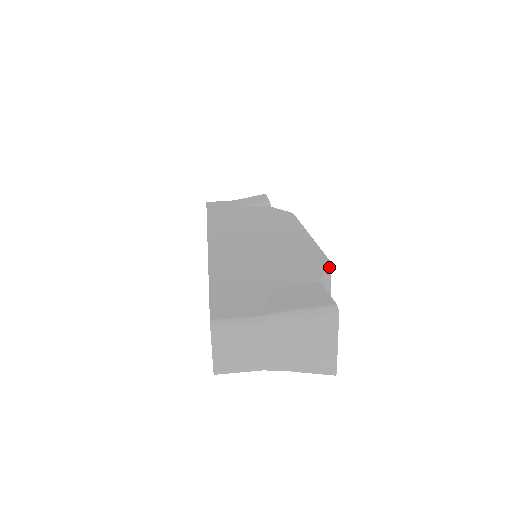
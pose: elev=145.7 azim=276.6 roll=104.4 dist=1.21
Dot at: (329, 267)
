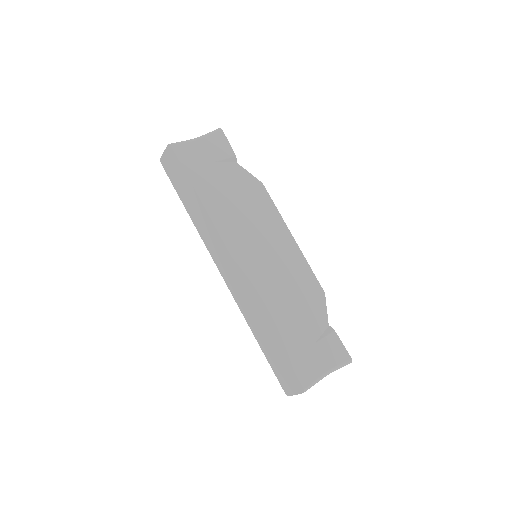
Dot at: (325, 298)
